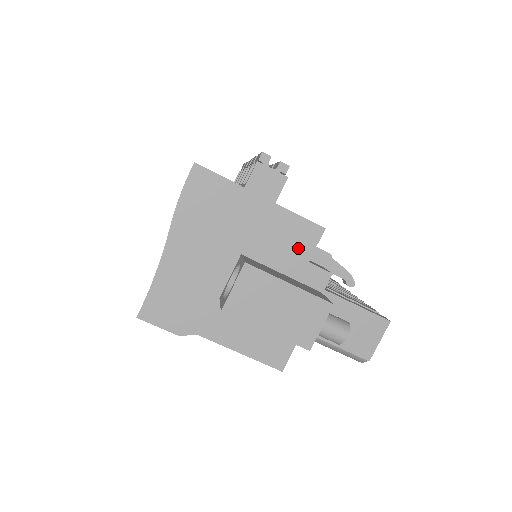
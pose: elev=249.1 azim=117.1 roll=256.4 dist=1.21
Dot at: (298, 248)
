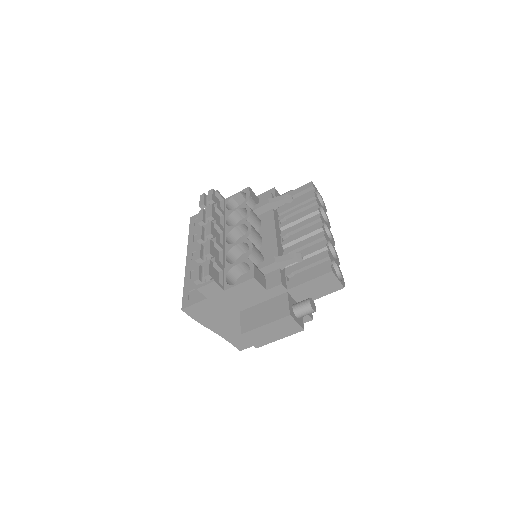
Dot at: (255, 291)
